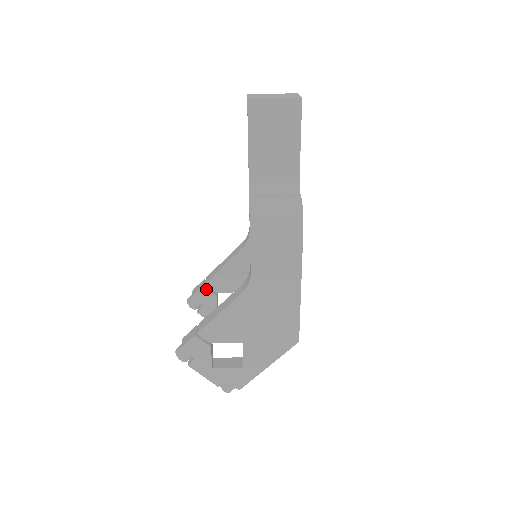
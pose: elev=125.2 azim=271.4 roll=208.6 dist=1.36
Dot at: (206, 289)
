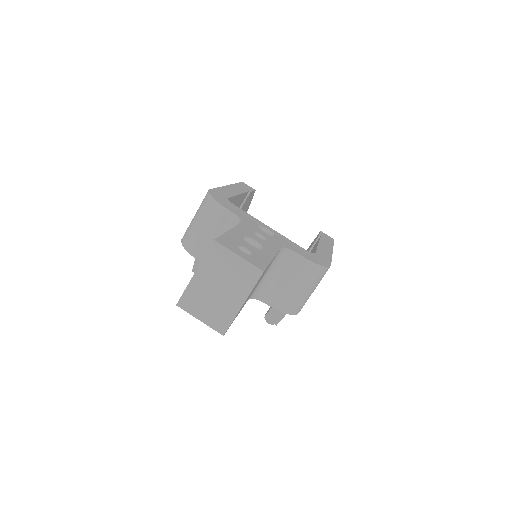
Dot at: occluded
